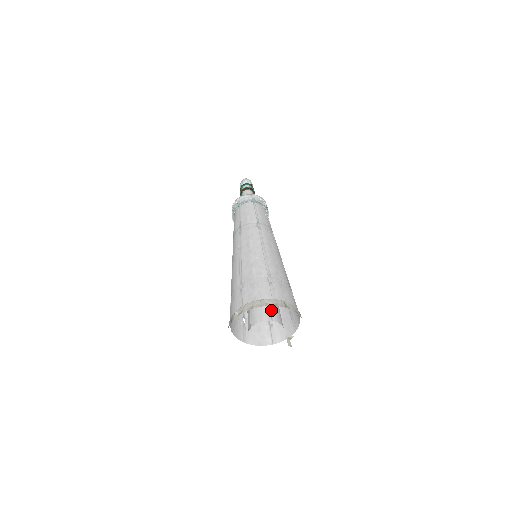
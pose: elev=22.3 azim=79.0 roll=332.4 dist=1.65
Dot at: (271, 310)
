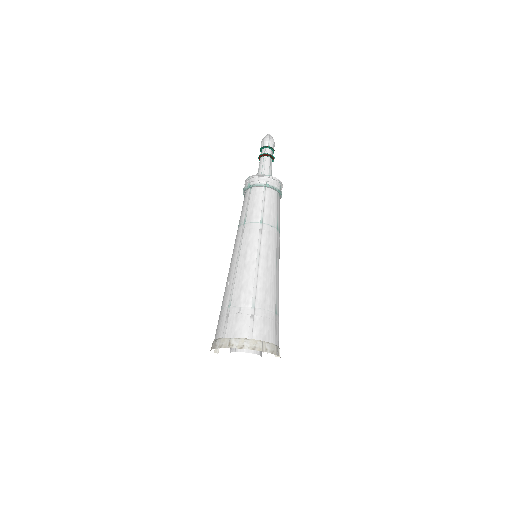
Dot at: occluded
